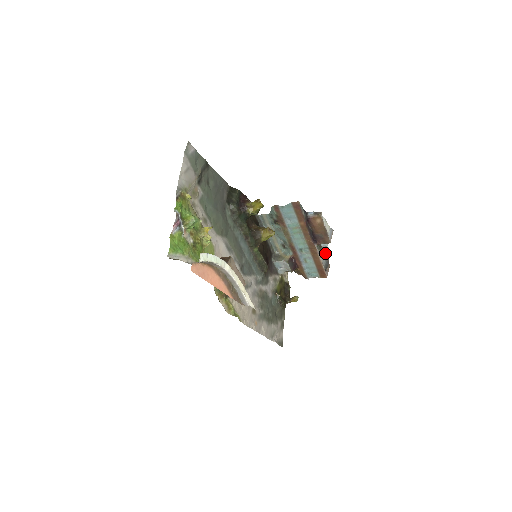
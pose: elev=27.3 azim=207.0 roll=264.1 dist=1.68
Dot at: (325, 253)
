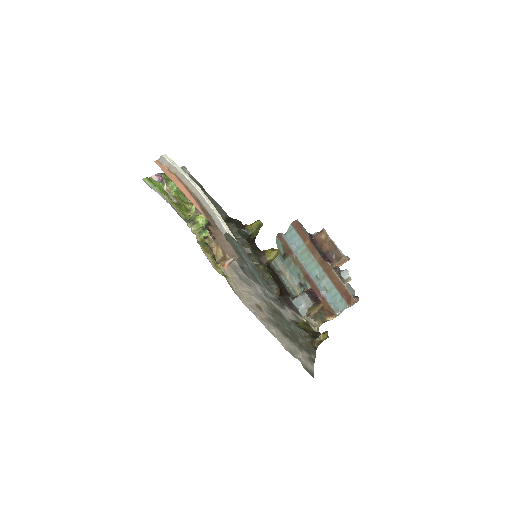
Dot at: (352, 292)
